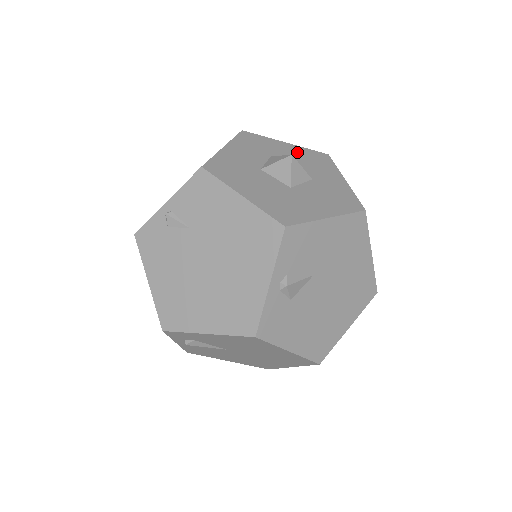
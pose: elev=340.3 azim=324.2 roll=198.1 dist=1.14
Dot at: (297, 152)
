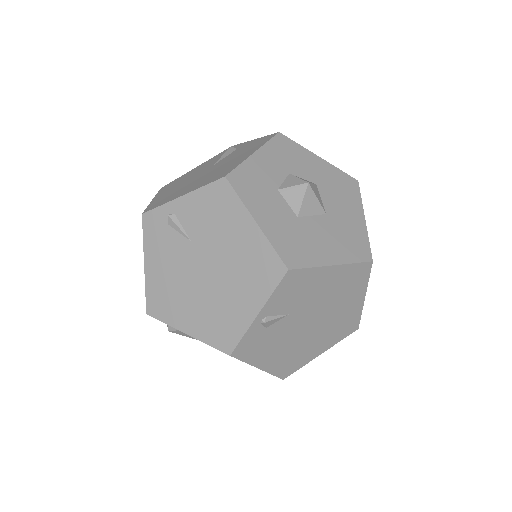
Dot at: (273, 158)
